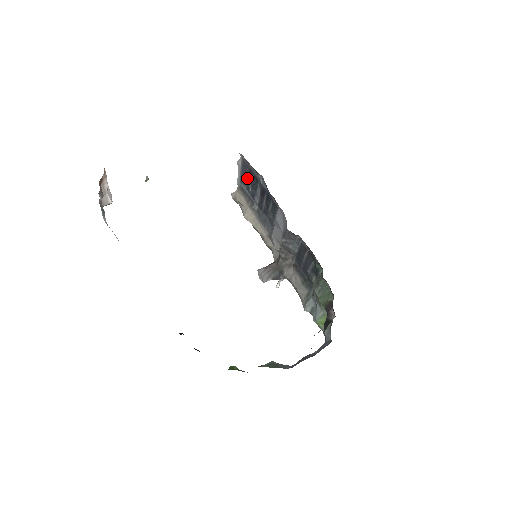
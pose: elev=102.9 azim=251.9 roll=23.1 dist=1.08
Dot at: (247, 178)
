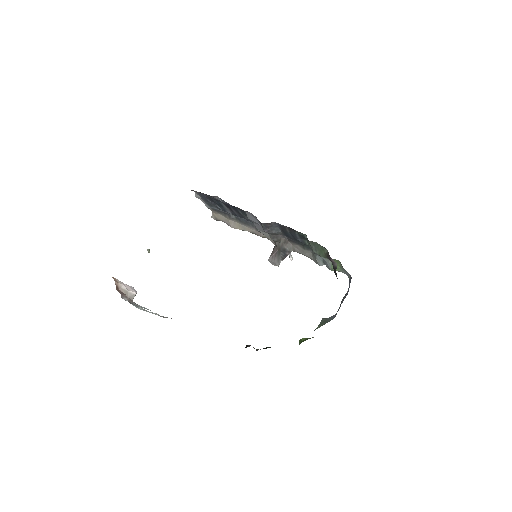
Dot at: (211, 202)
